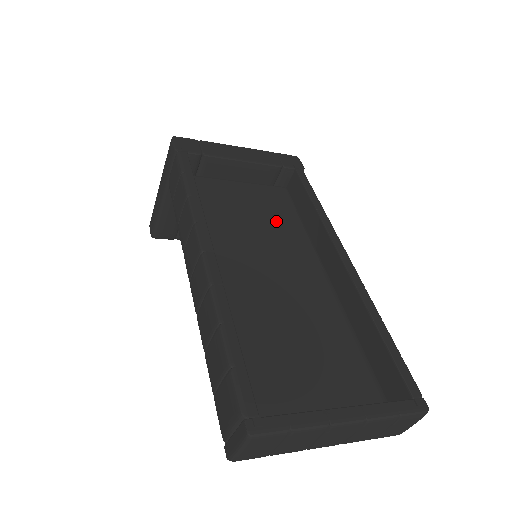
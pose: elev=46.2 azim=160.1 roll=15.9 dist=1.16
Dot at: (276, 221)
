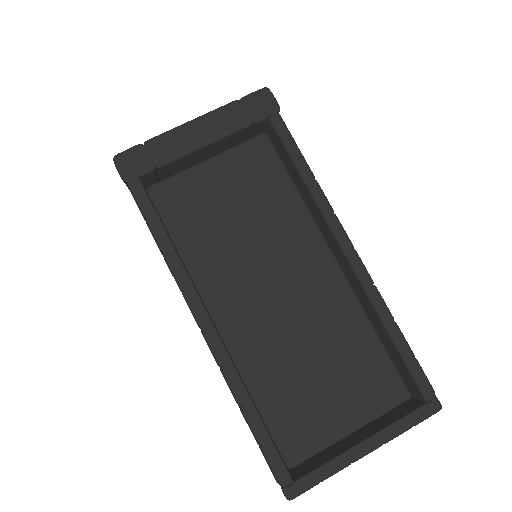
Dot at: (265, 205)
